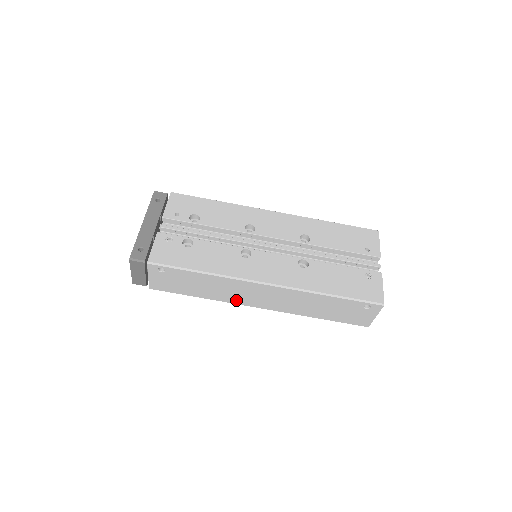
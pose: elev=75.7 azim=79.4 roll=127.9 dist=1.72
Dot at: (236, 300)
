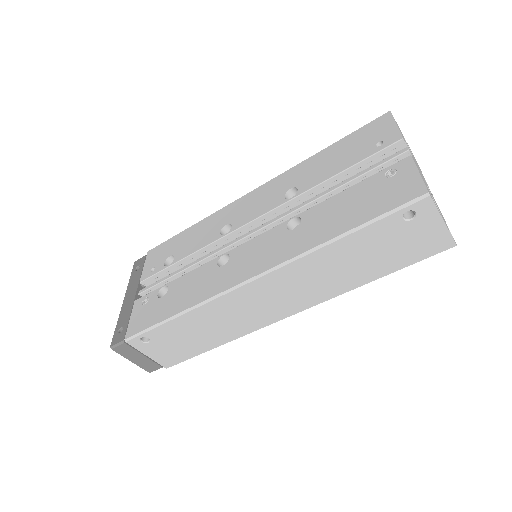
Dot at: (253, 324)
